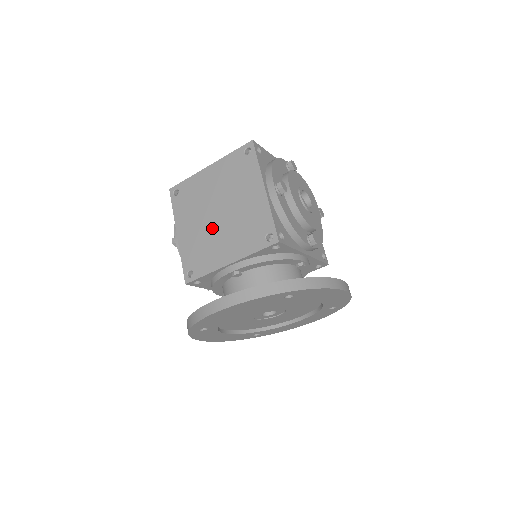
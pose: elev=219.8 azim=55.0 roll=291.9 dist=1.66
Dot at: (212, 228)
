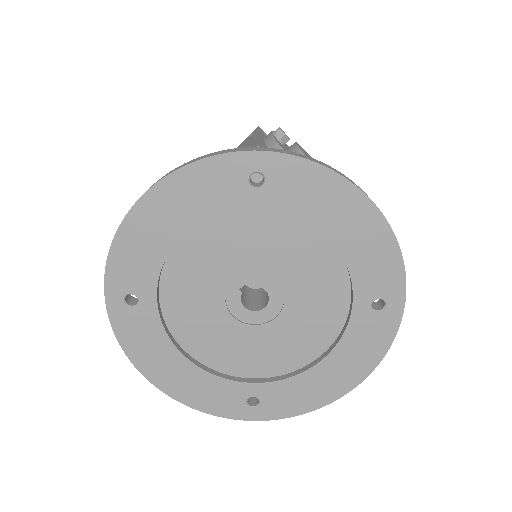
Dot at: occluded
